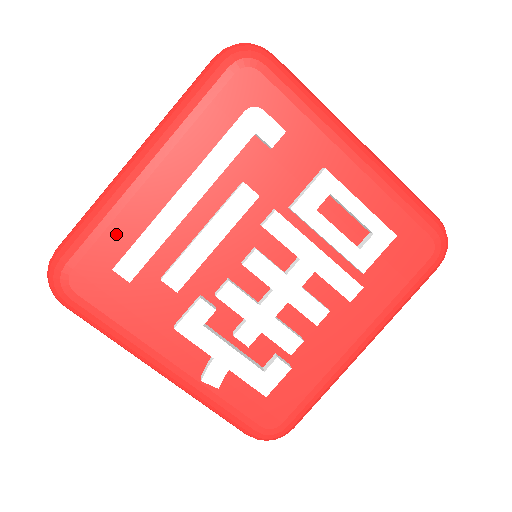
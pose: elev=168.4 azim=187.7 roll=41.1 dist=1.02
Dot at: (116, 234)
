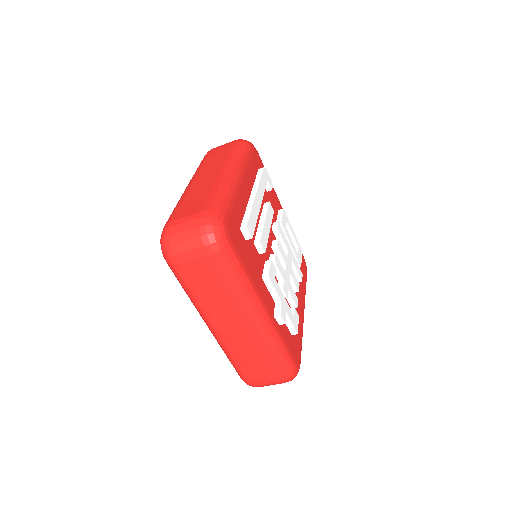
Dot at: (238, 208)
